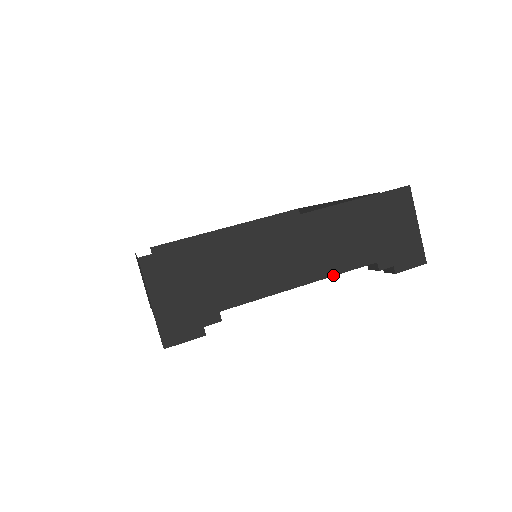
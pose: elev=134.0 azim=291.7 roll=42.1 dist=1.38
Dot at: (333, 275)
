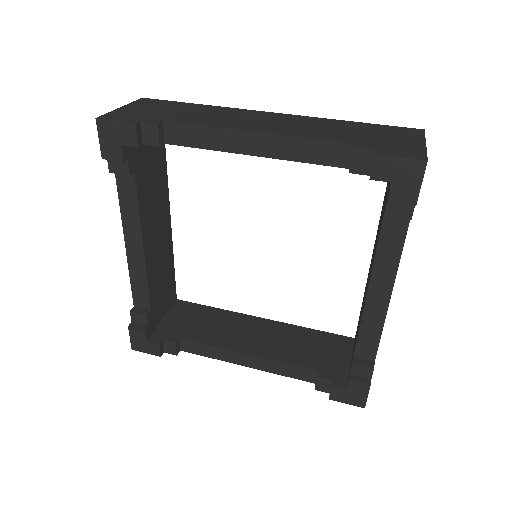
Dot at: (293, 136)
